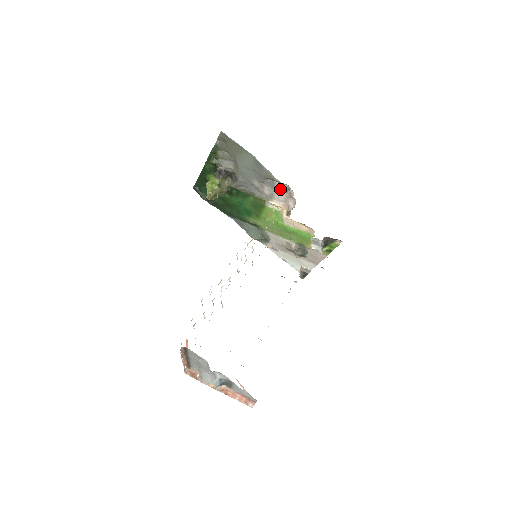
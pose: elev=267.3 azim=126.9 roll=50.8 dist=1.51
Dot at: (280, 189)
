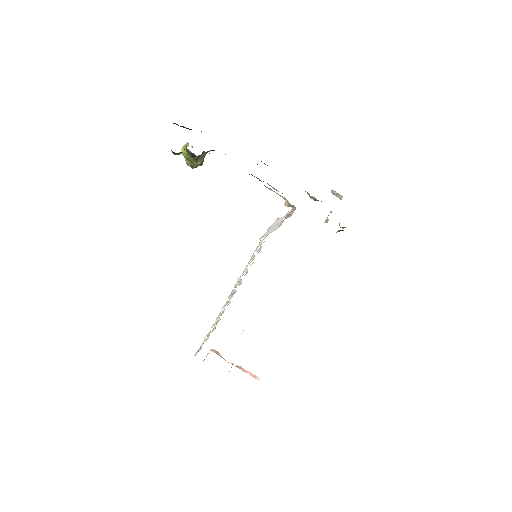
Dot at: occluded
